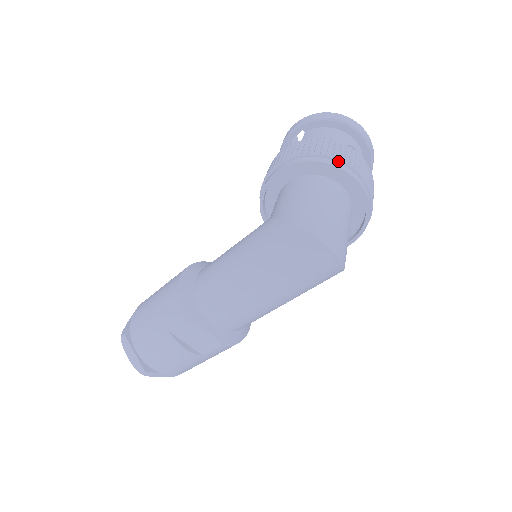
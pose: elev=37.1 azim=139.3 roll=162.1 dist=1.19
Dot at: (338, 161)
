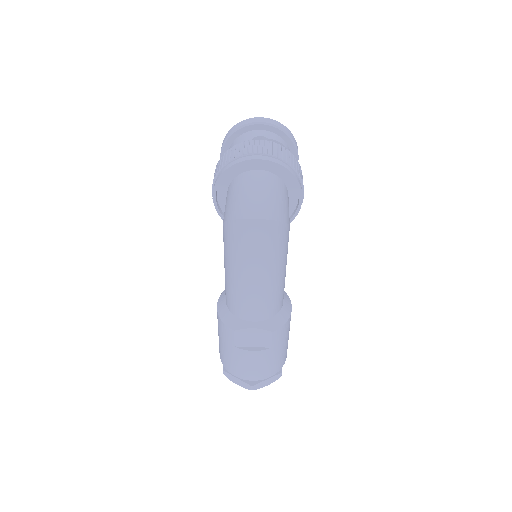
Dot at: (239, 158)
